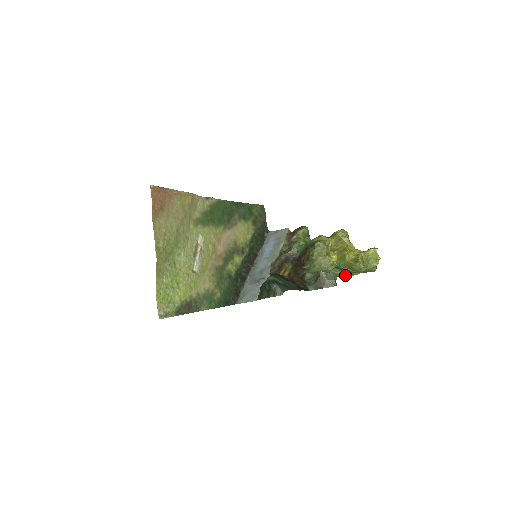
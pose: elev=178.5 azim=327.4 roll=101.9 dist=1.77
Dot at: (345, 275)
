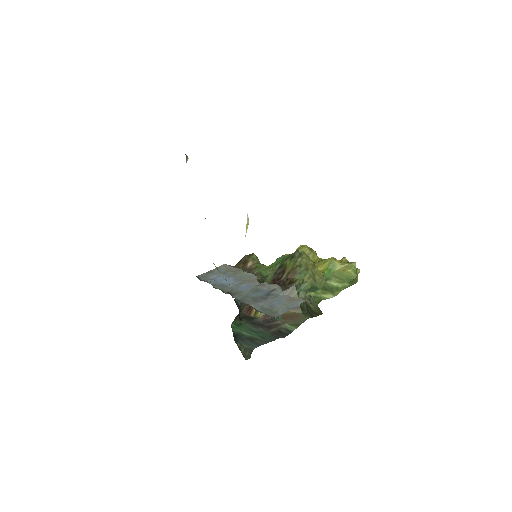
Dot at: (325, 299)
